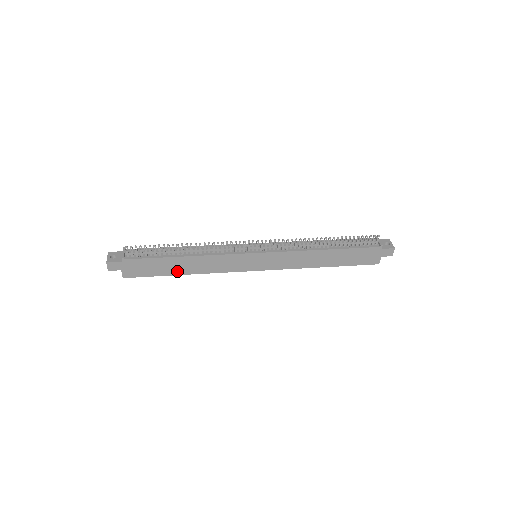
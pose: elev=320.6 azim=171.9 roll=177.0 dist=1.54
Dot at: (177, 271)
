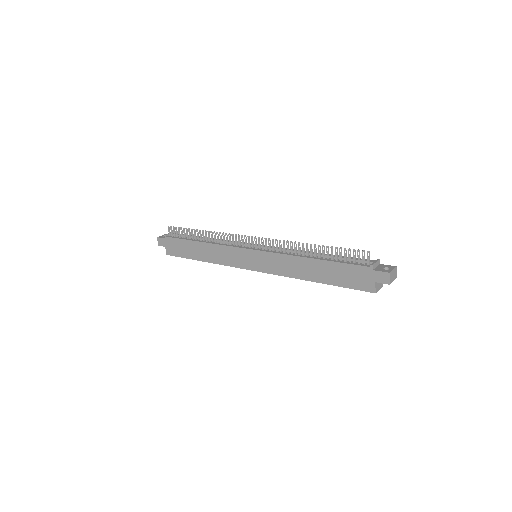
Dot at: (197, 256)
